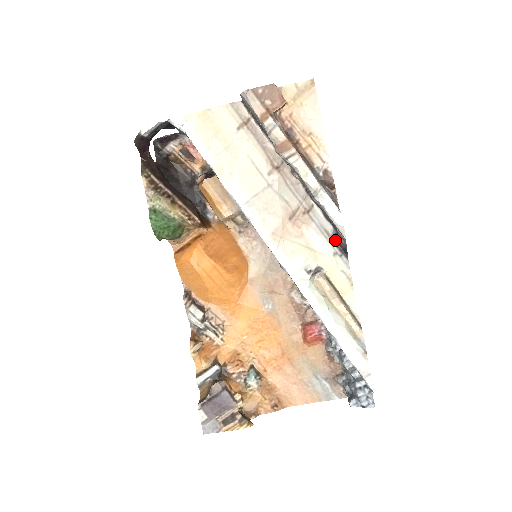
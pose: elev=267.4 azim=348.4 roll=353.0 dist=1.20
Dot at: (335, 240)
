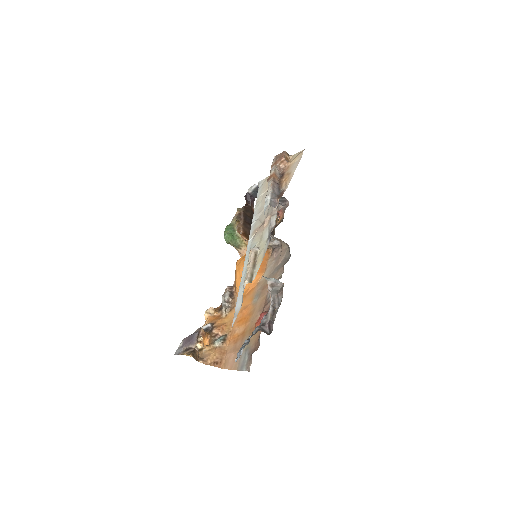
Dot at: occluded
